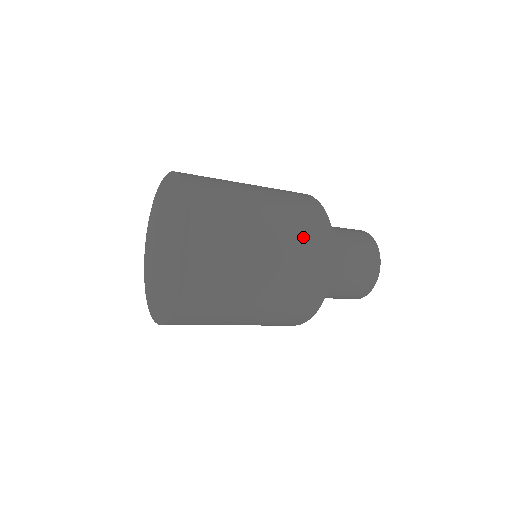
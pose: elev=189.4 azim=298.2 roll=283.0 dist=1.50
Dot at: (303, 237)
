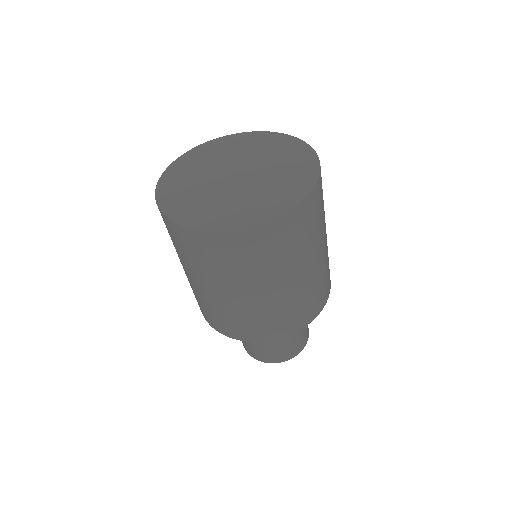
Dot at: (325, 277)
